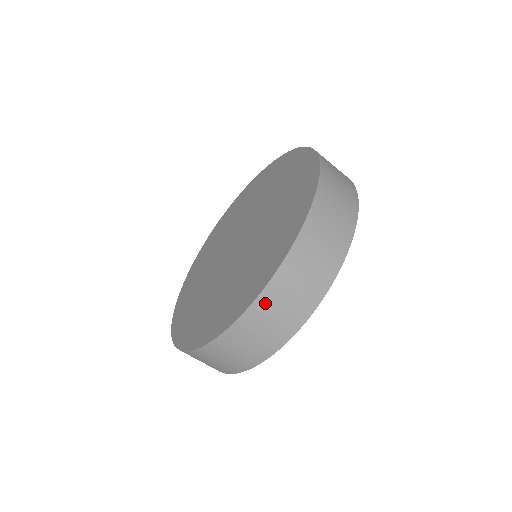
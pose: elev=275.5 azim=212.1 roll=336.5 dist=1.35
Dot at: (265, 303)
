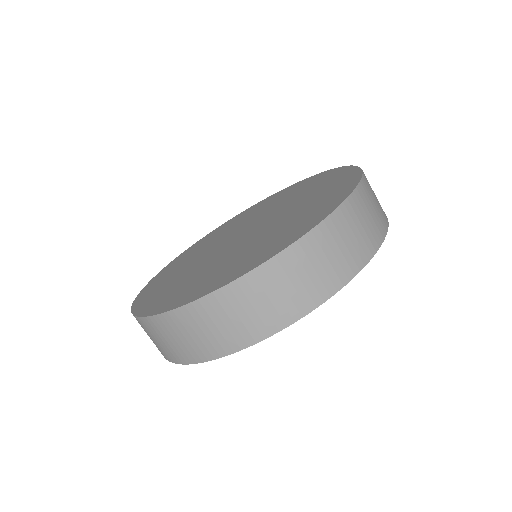
Dot at: (201, 311)
